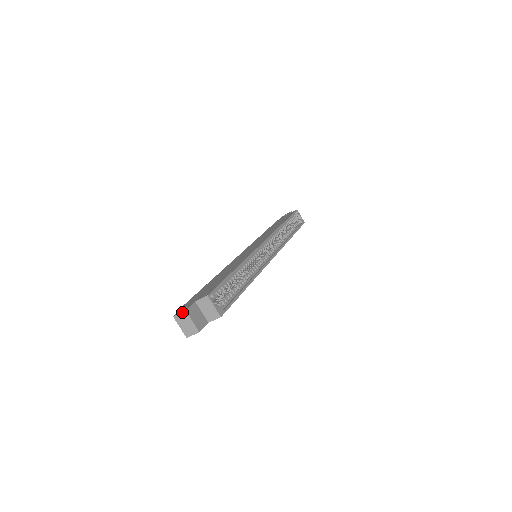
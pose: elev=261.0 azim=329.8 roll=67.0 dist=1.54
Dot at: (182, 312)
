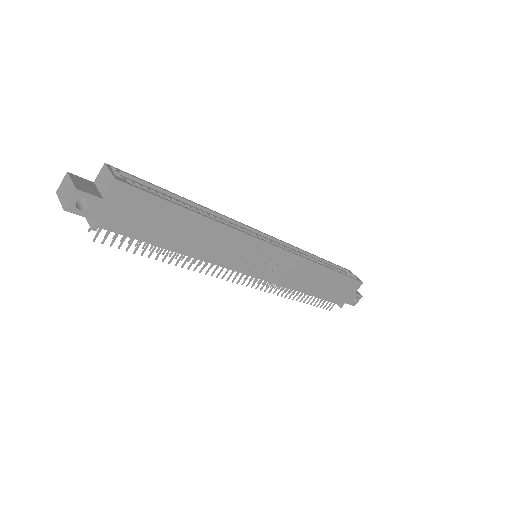
Dot at: (64, 178)
